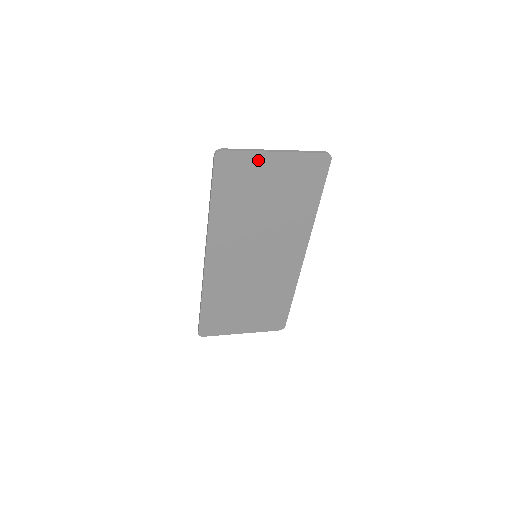
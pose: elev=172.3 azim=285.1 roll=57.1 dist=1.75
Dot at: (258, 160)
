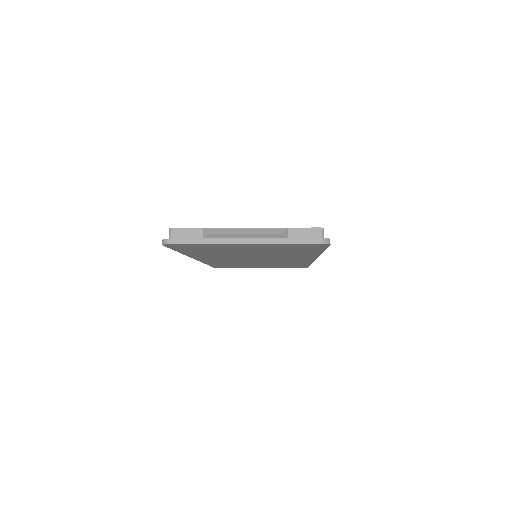
Dot at: (223, 245)
